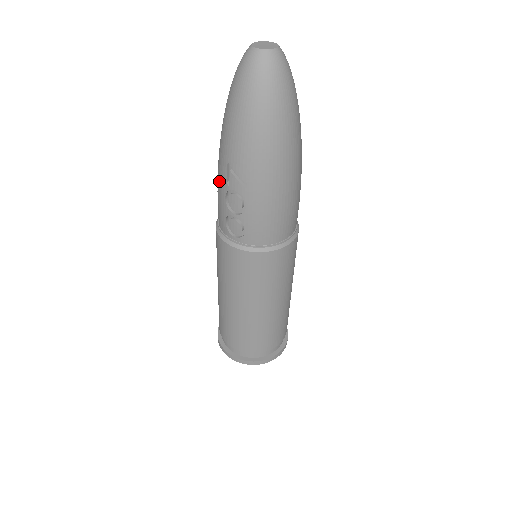
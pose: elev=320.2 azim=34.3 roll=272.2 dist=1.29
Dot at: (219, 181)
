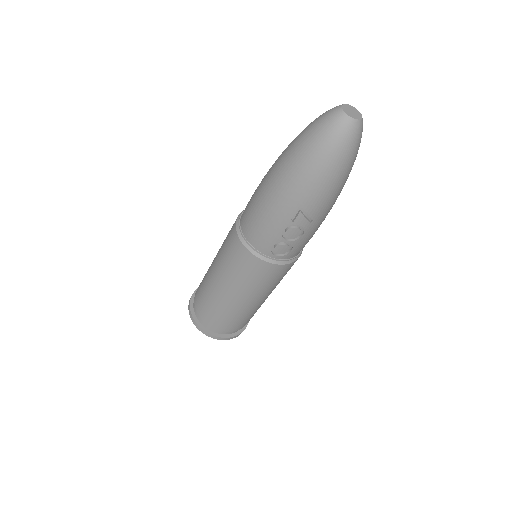
Dot at: (276, 216)
